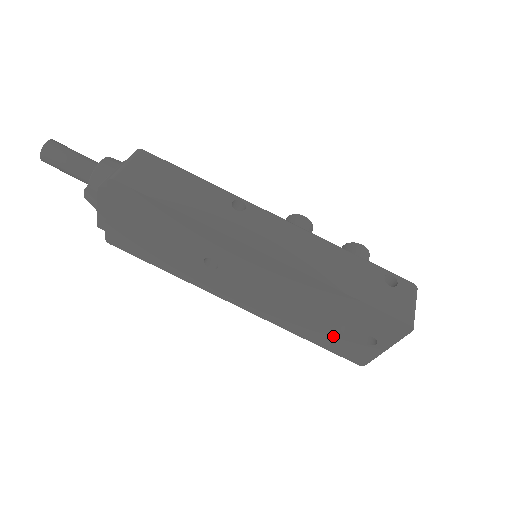
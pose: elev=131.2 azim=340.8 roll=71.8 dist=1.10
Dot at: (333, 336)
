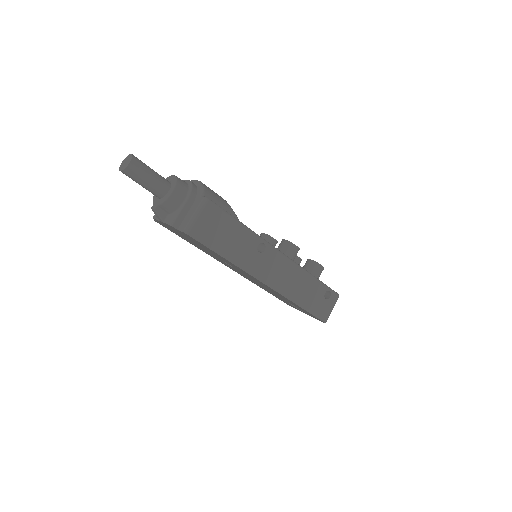
Dot at: (281, 299)
